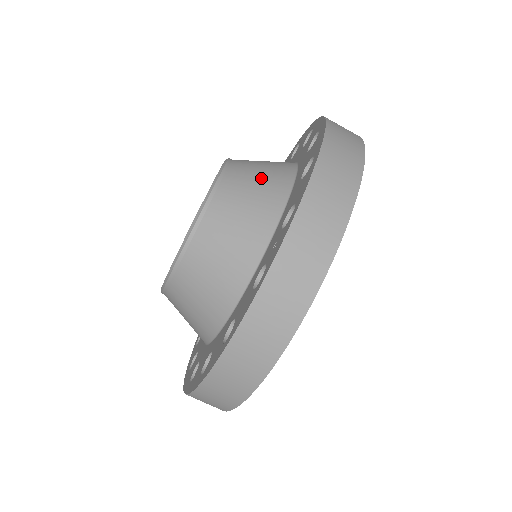
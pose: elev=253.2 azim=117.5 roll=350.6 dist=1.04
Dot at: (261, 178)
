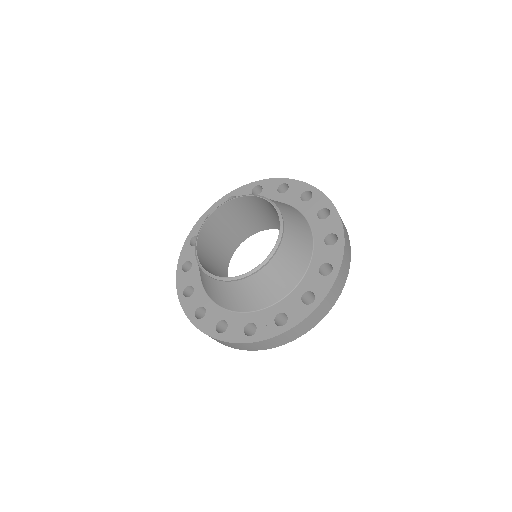
Dot at: (287, 271)
